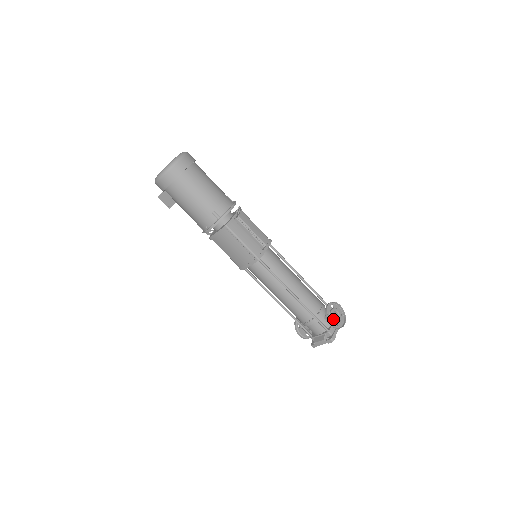
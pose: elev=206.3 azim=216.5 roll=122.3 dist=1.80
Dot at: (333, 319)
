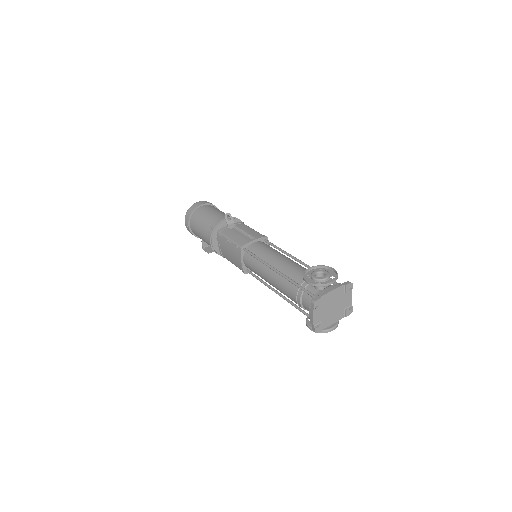
Dot at: (312, 277)
